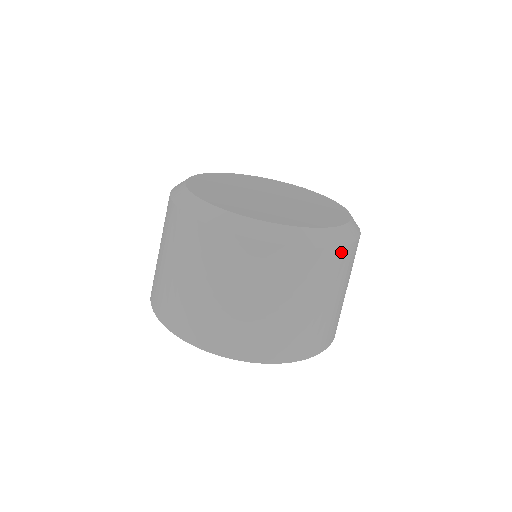
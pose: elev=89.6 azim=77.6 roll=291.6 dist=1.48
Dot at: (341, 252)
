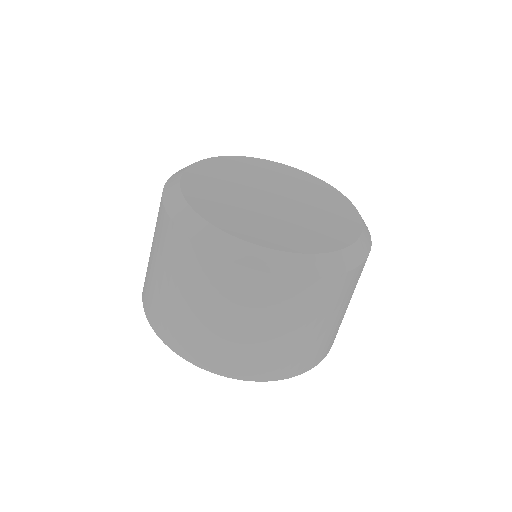
Dot at: (317, 284)
